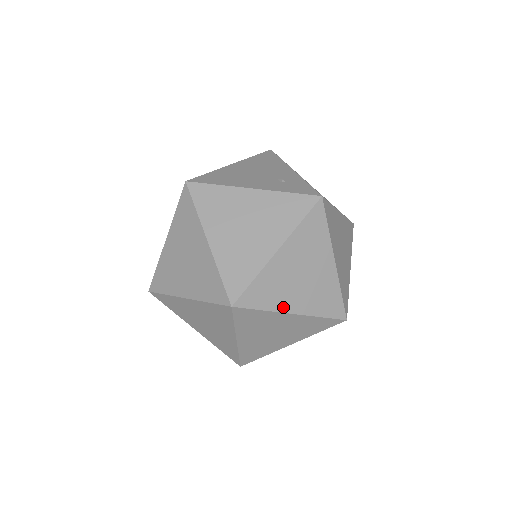
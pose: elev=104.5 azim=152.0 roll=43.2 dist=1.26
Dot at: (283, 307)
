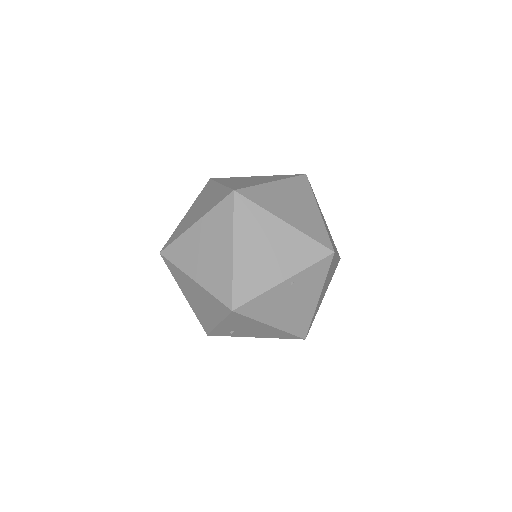
Dot at: (276, 213)
